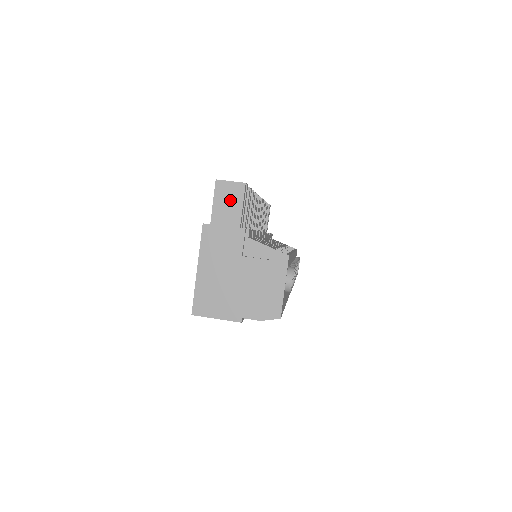
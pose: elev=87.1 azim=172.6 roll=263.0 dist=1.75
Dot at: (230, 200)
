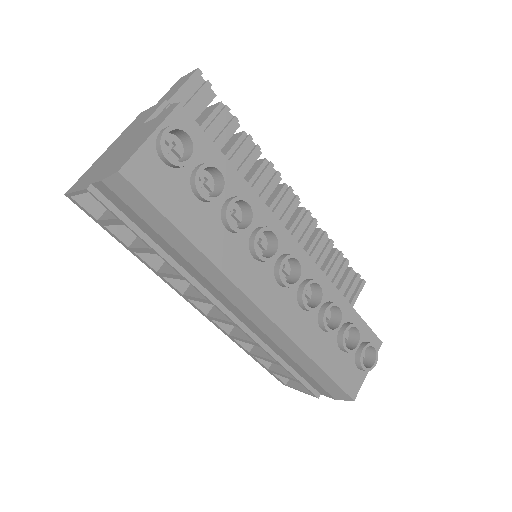
Dot at: (177, 87)
